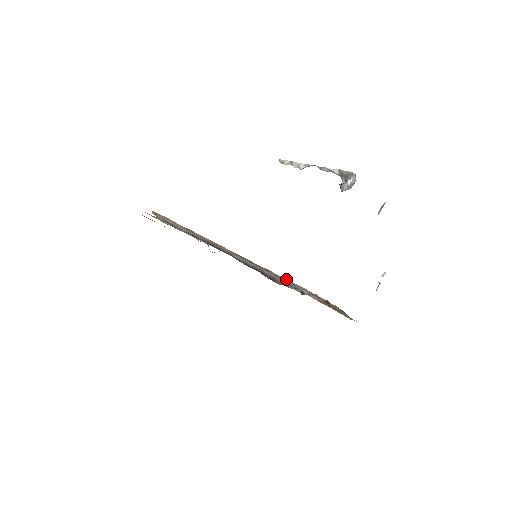
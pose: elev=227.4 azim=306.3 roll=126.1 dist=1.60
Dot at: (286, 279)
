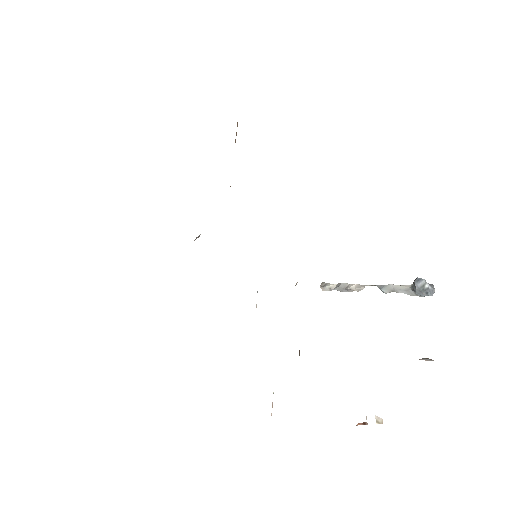
Dot at: occluded
